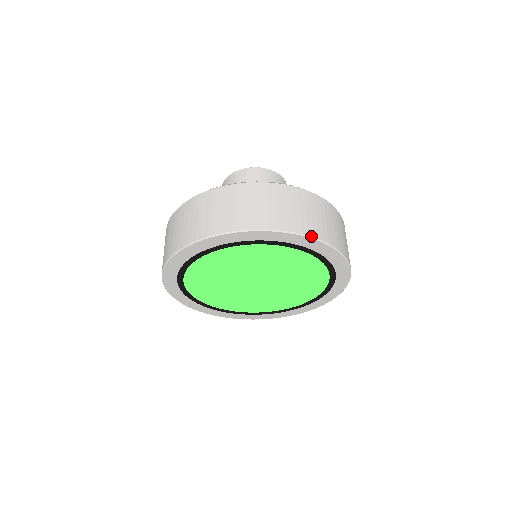
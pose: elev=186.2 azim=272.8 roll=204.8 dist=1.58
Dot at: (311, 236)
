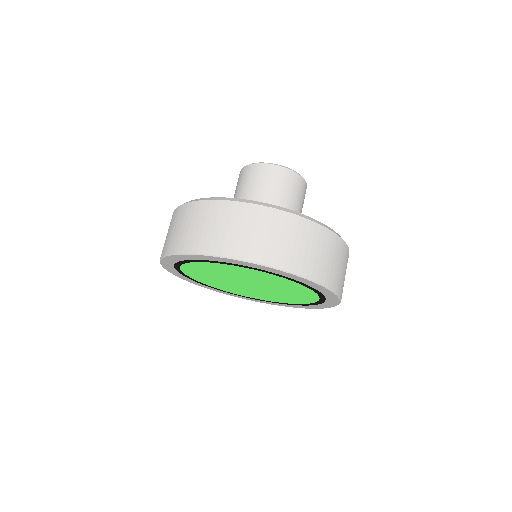
Dot at: occluded
